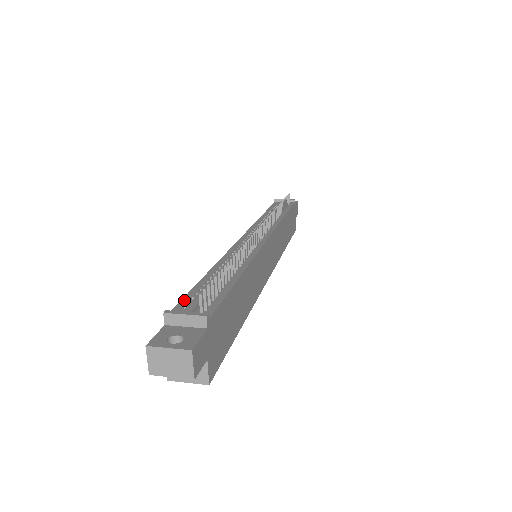
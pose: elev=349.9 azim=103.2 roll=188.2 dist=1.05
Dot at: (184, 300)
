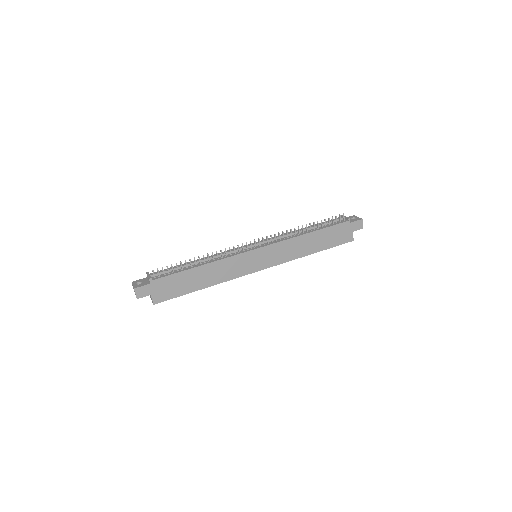
Dot at: occluded
